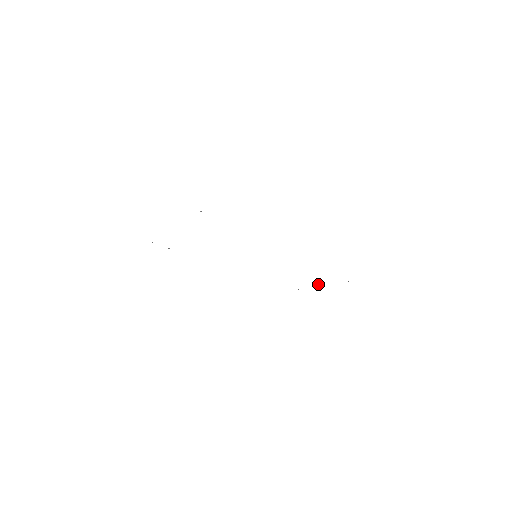
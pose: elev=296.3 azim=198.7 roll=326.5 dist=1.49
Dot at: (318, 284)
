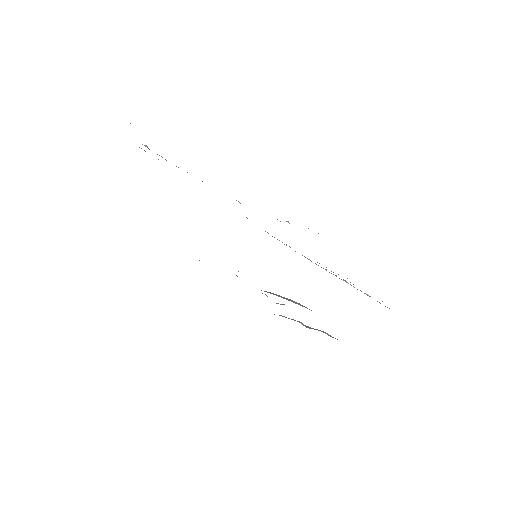
Dot at: occluded
